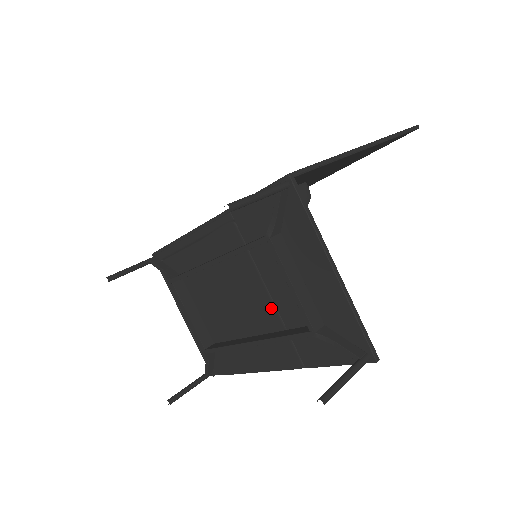
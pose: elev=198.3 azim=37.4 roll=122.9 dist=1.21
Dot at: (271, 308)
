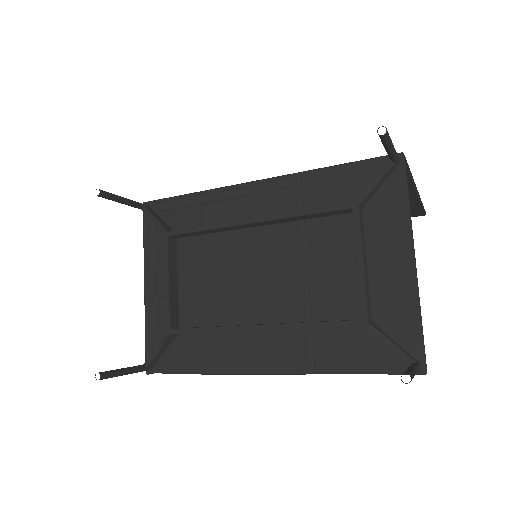
Dot at: (301, 292)
